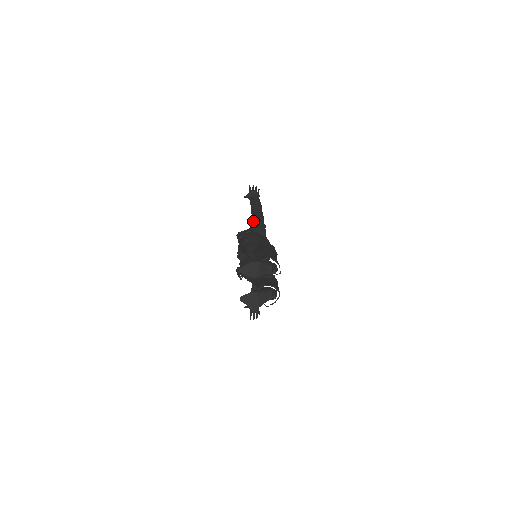
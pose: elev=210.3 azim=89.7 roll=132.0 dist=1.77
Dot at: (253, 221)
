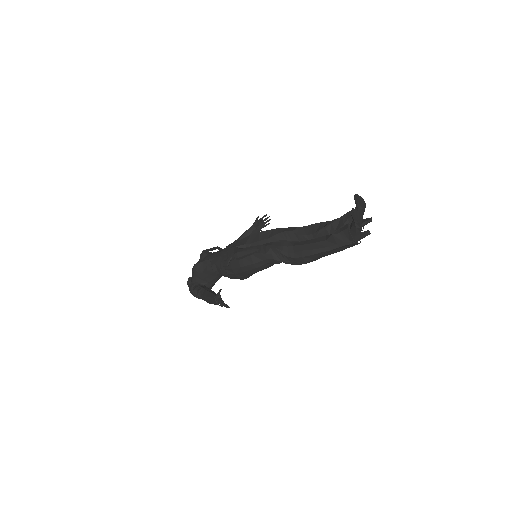
Dot at: occluded
